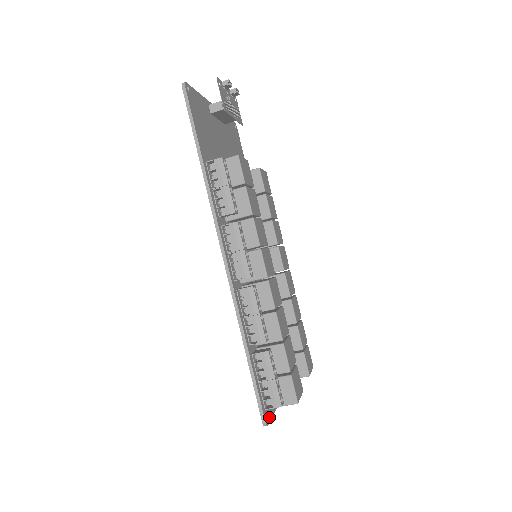
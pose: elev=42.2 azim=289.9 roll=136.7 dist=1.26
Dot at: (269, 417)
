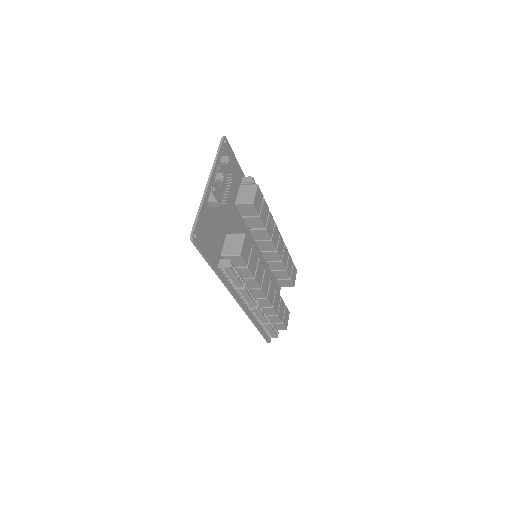
Dot at: occluded
